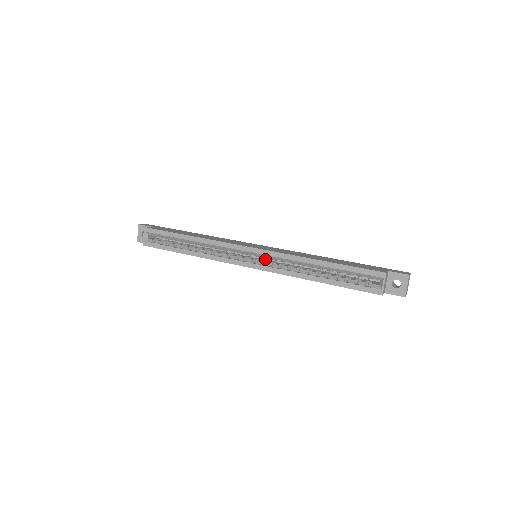
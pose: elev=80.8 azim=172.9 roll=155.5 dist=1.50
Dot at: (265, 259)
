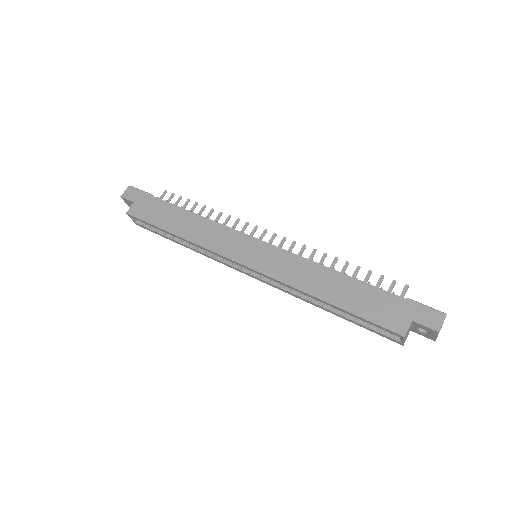
Dot at: occluded
